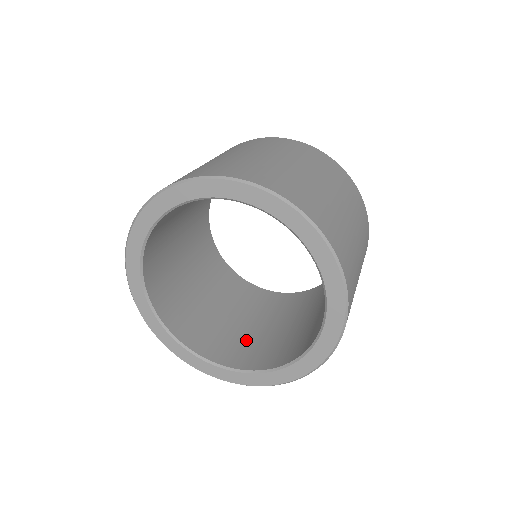
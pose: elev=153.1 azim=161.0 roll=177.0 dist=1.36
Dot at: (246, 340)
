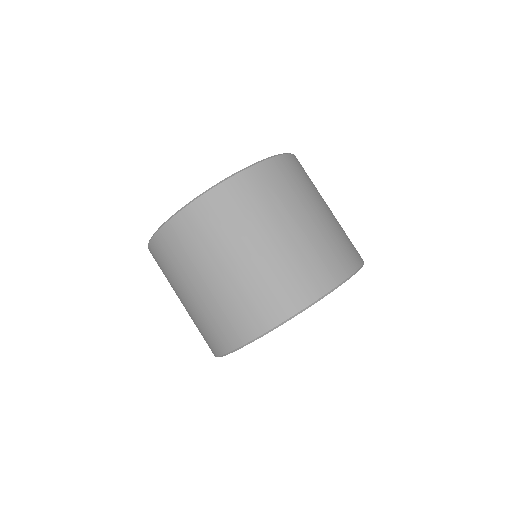
Dot at: occluded
